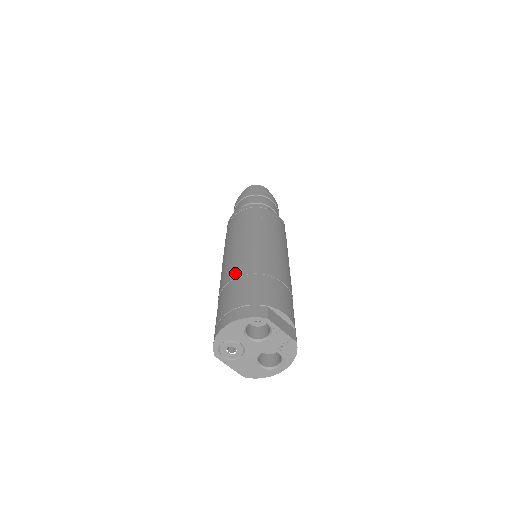
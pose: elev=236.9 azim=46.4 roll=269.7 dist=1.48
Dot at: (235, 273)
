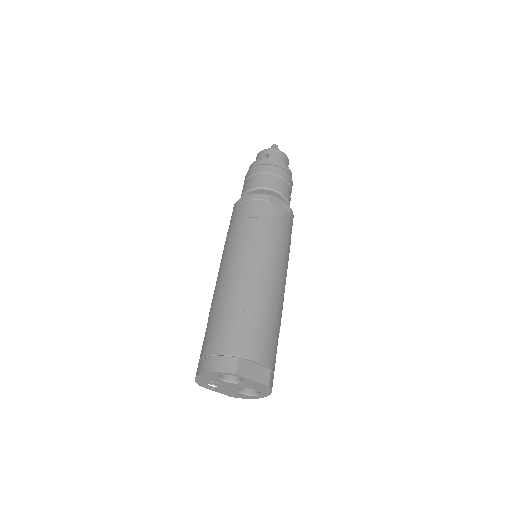
Dot at: (219, 304)
